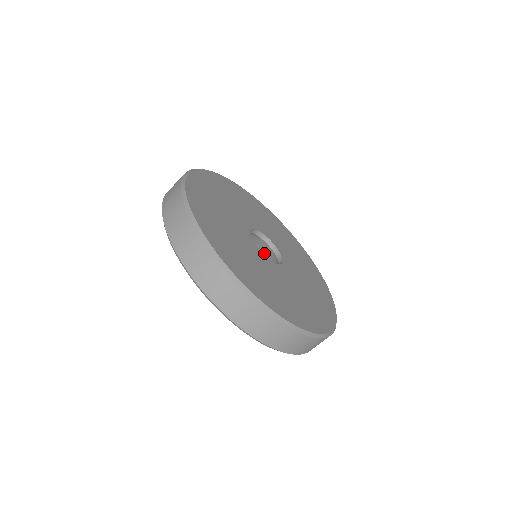
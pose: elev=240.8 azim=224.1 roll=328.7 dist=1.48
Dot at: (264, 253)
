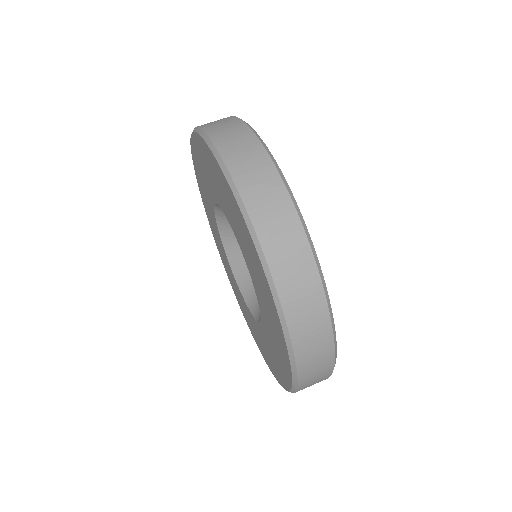
Dot at: occluded
